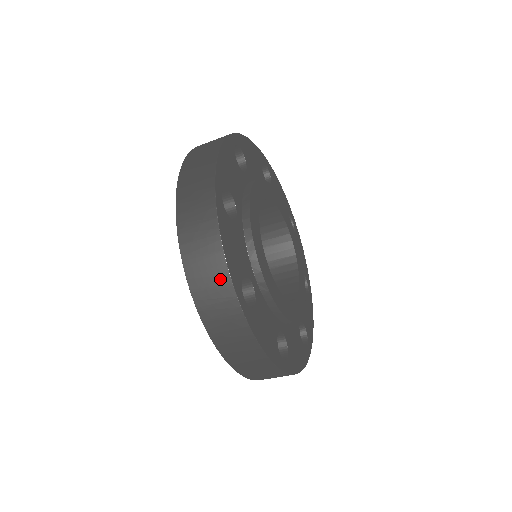
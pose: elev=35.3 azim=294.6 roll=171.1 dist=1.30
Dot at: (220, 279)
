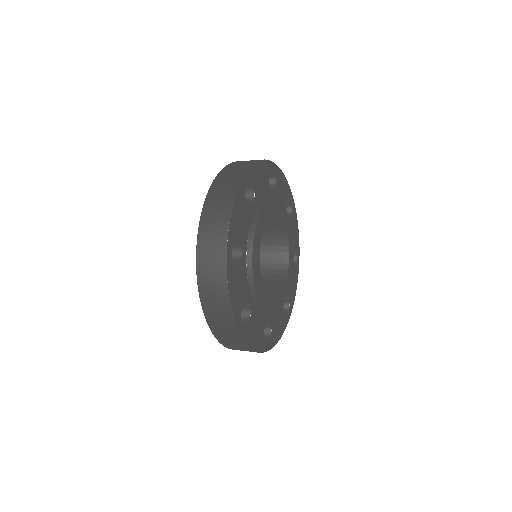
Dot at: (221, 229)
